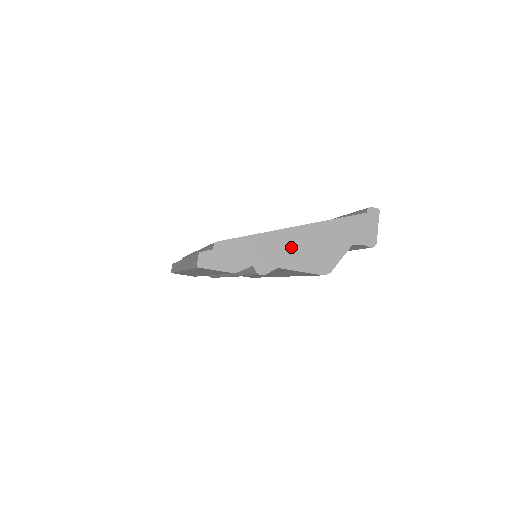
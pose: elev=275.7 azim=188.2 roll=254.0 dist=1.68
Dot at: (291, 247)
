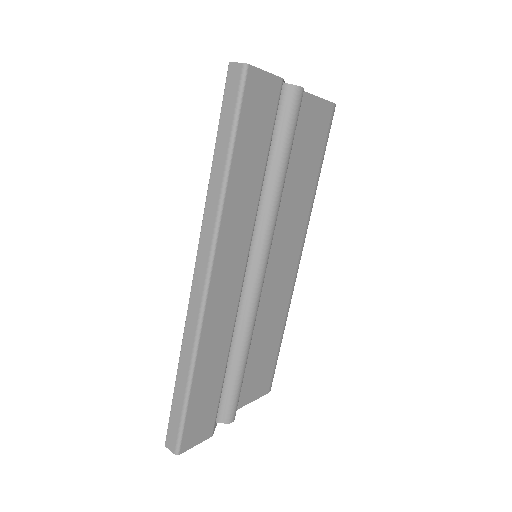
Dot at: occluded
